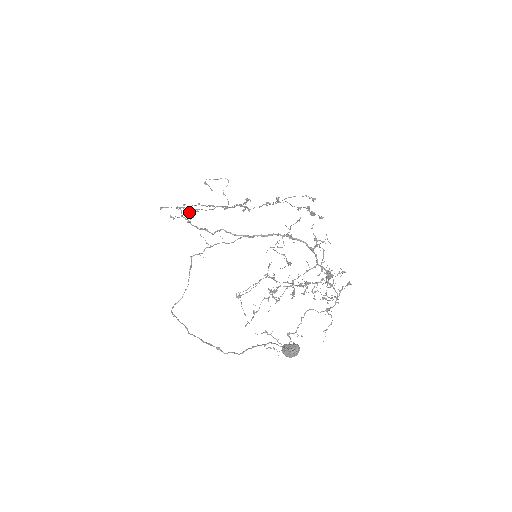
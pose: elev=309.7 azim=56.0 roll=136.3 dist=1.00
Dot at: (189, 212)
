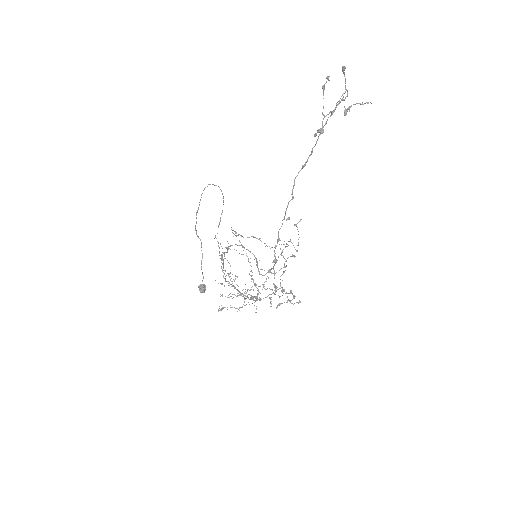
Dot at: occluded
